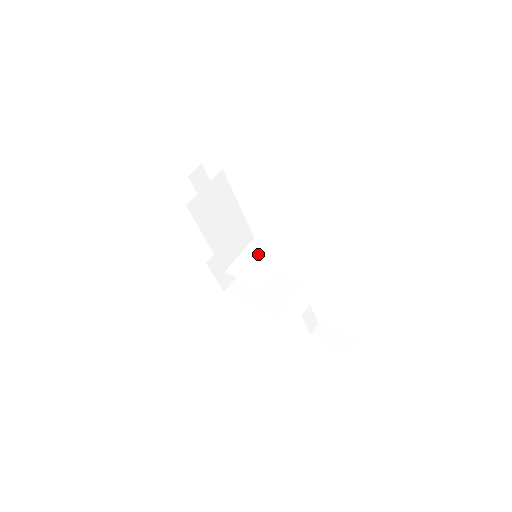
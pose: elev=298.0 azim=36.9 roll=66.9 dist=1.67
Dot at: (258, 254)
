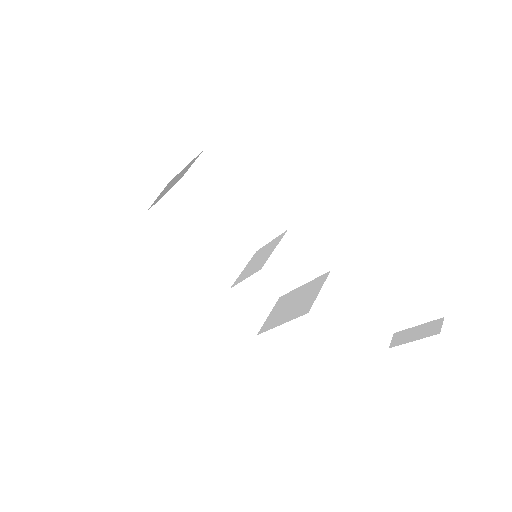
Dot at: (259, 255)
